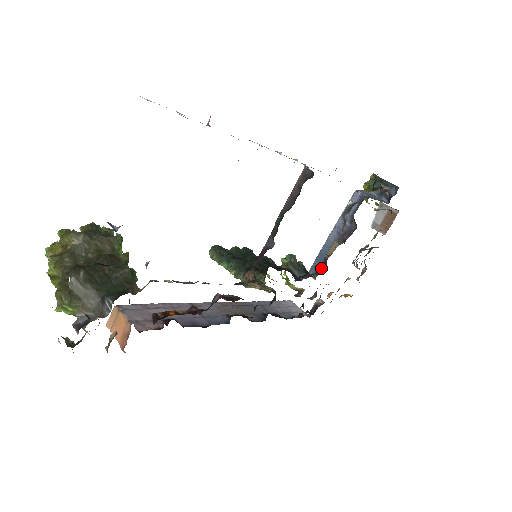
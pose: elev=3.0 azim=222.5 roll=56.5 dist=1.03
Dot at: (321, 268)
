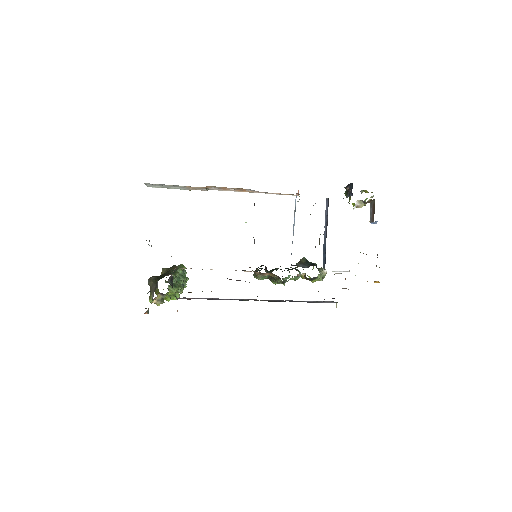
Dot at: occluded
